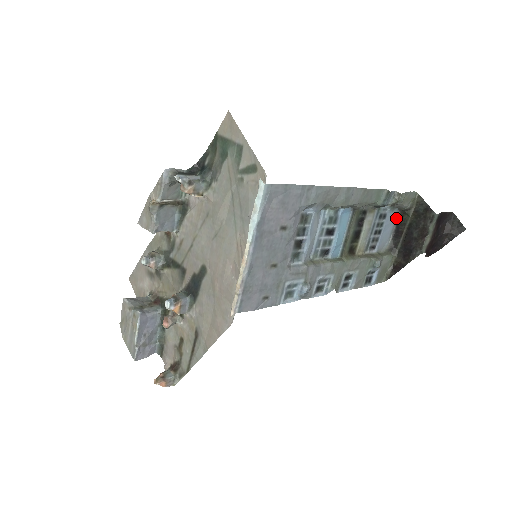
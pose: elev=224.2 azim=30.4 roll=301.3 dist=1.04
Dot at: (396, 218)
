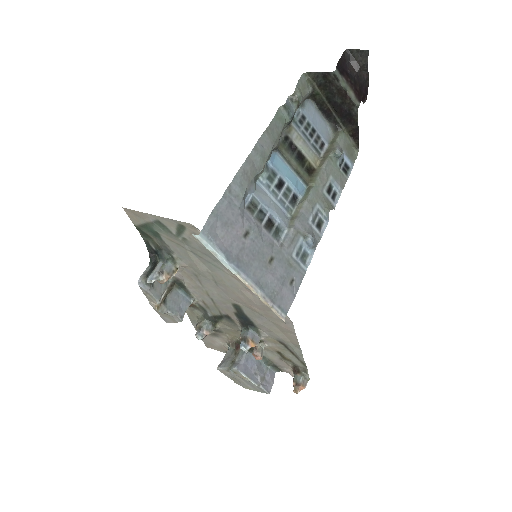
Dot at: (313, 106)
